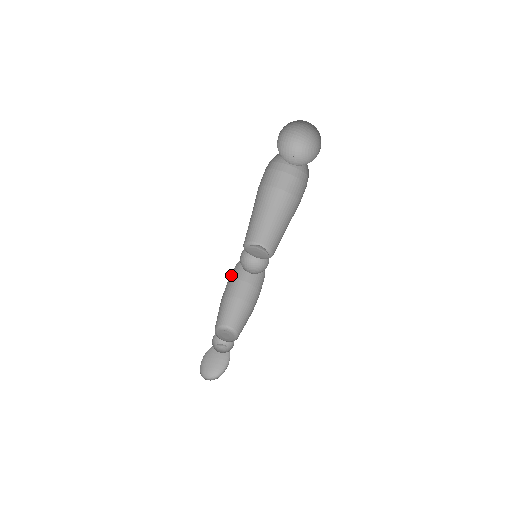
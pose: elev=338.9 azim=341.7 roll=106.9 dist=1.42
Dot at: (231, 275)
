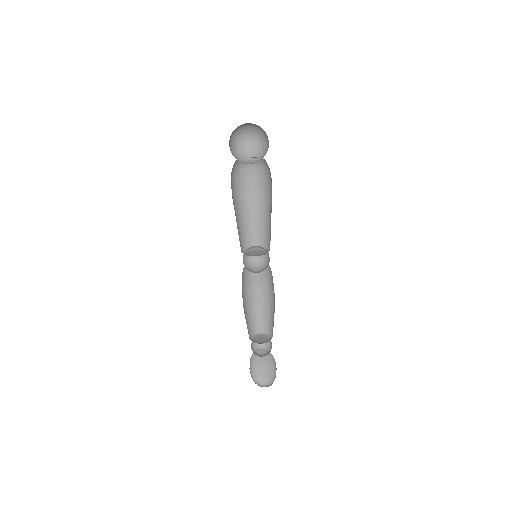
Dot at: (248, 280)
